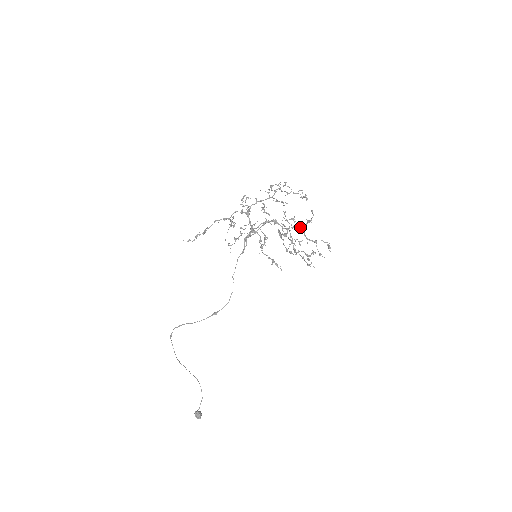
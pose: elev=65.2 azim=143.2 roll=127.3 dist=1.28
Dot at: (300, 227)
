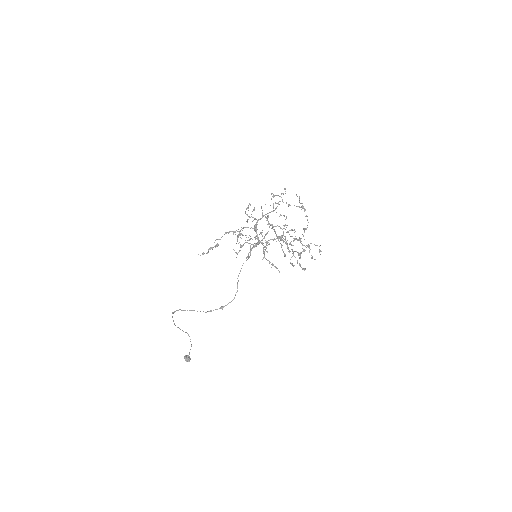
Dot at: (299, 238)
